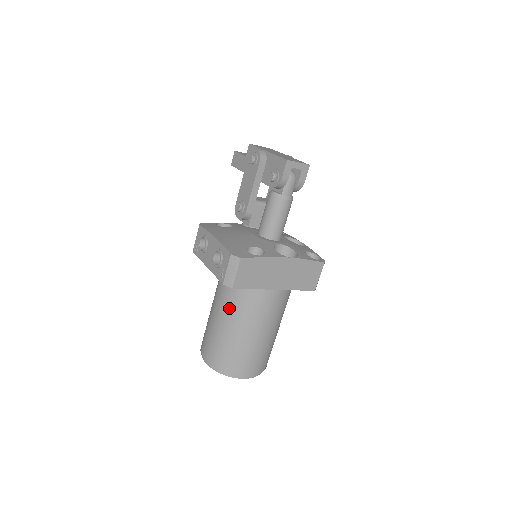
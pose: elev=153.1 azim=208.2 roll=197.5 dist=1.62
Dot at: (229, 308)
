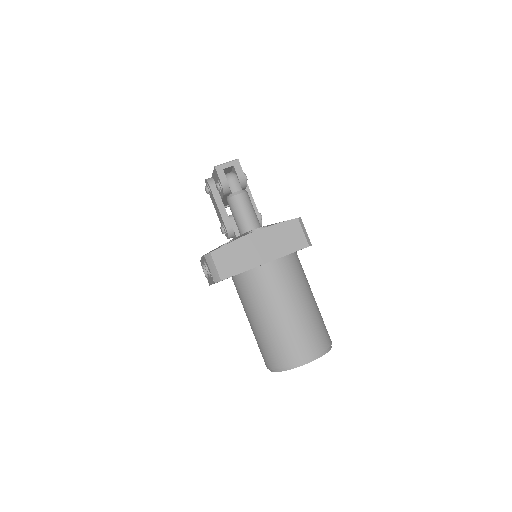
Dot at: (249, 307)
